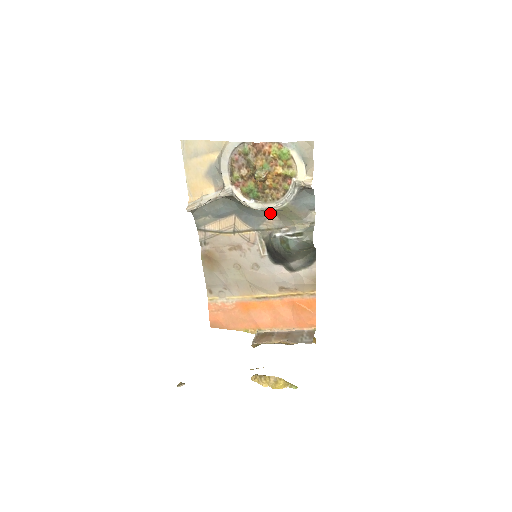
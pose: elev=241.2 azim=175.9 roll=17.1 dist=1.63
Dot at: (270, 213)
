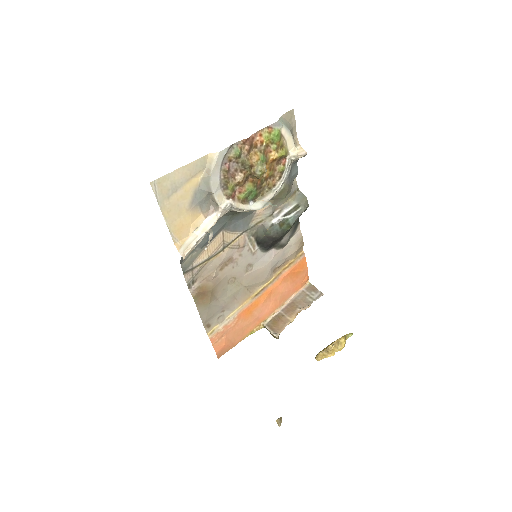
Dot at: occluded
